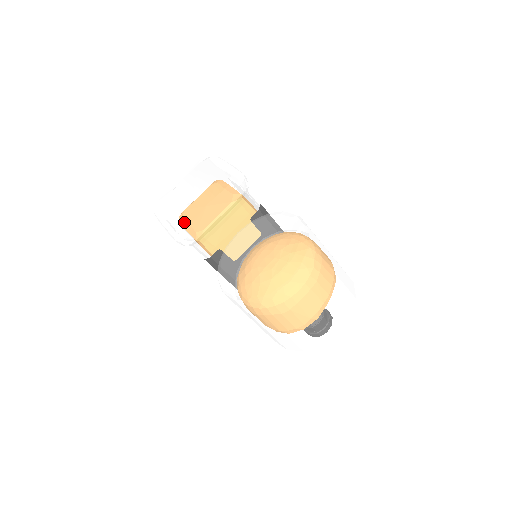
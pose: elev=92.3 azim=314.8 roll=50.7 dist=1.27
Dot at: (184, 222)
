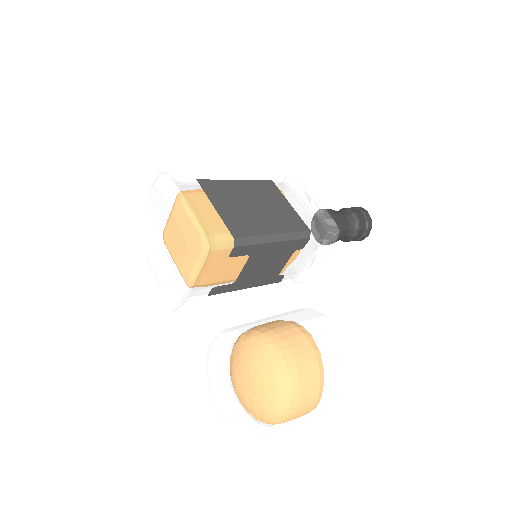
Dot at: (164, 290)
